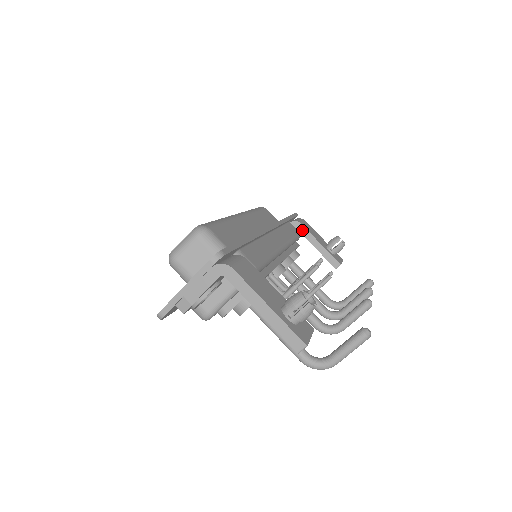
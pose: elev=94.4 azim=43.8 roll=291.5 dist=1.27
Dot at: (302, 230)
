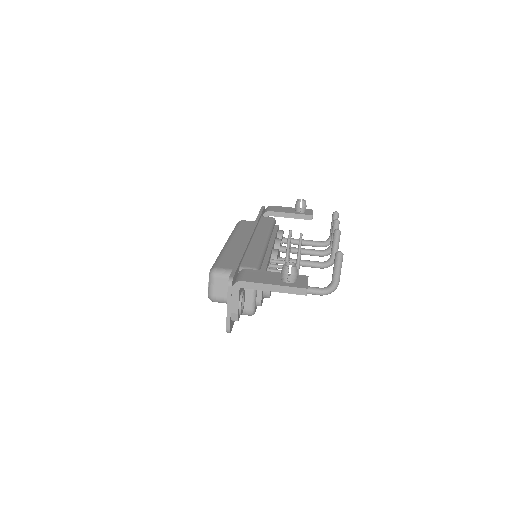
Dot at: (273, 214)
